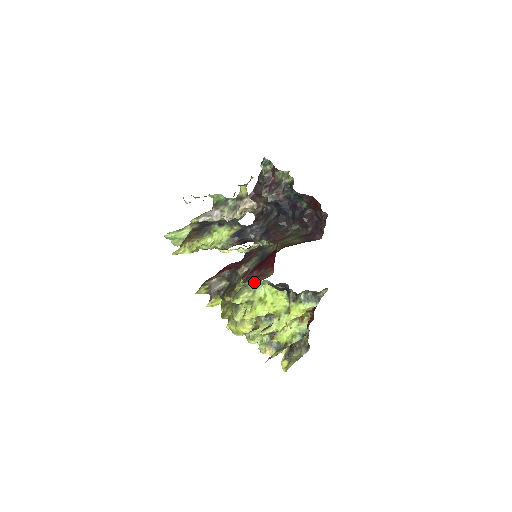
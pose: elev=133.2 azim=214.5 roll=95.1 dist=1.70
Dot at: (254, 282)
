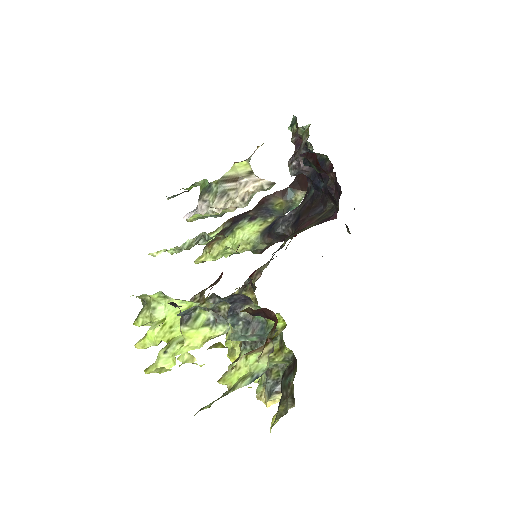
Dot at: (148, 295)
